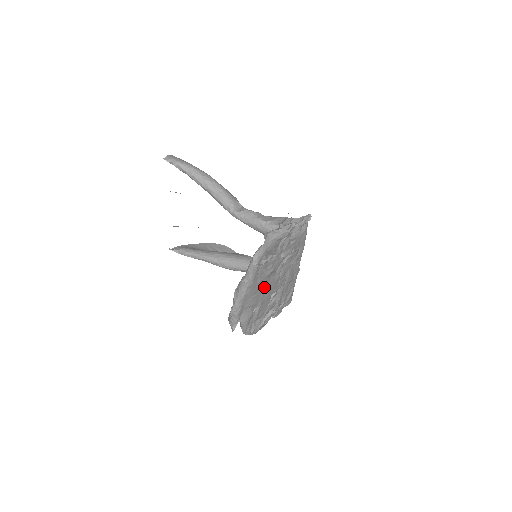
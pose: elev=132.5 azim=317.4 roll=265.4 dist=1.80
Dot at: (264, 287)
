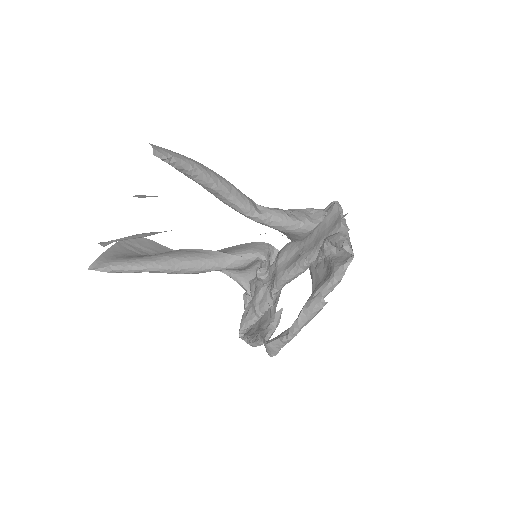
Dot at: occluded
